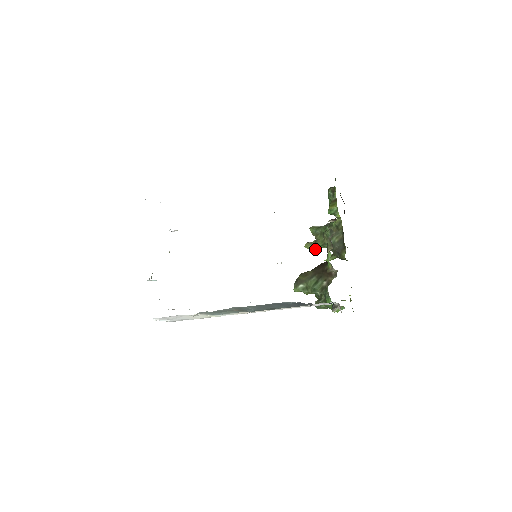
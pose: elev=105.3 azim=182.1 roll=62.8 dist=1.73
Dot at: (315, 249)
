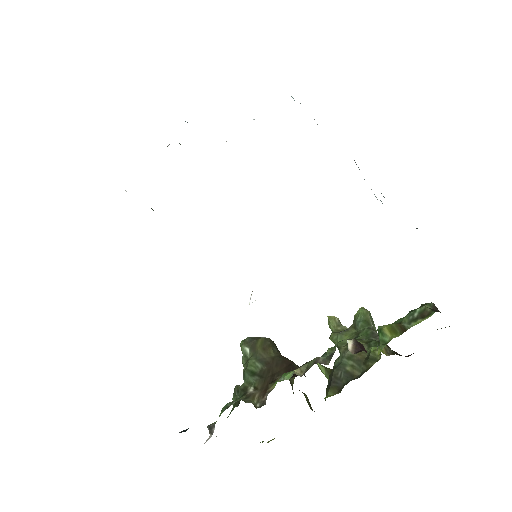
Dot at: (331, 337)
